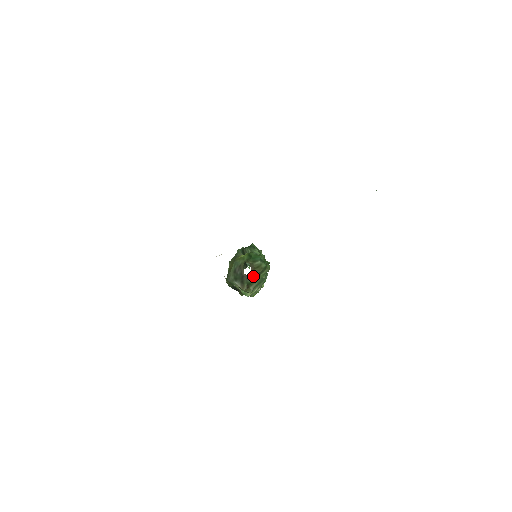
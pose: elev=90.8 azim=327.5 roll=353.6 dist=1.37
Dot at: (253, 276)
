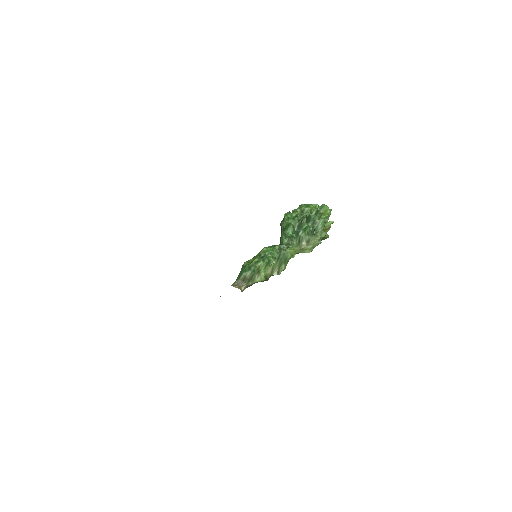
Dot at: (247, 286)
